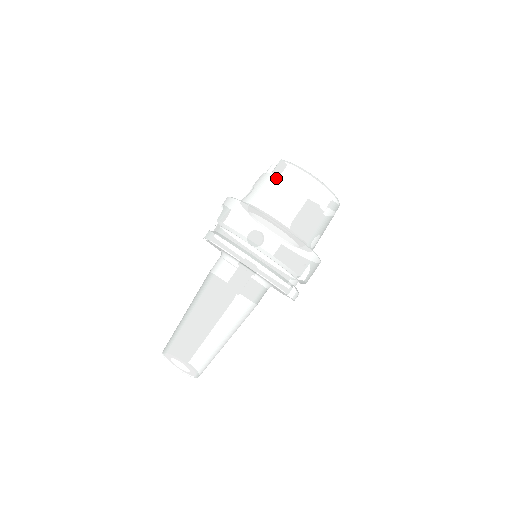
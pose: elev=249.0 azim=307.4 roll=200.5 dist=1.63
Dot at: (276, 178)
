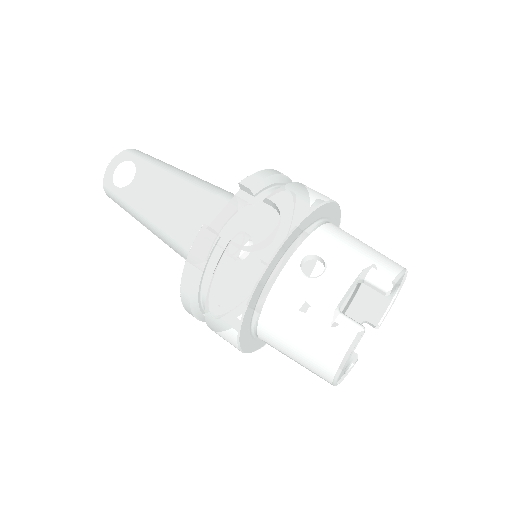
Dot at: (318, 330)
